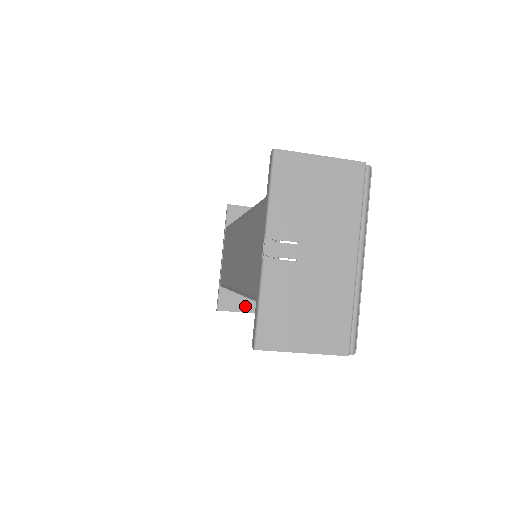
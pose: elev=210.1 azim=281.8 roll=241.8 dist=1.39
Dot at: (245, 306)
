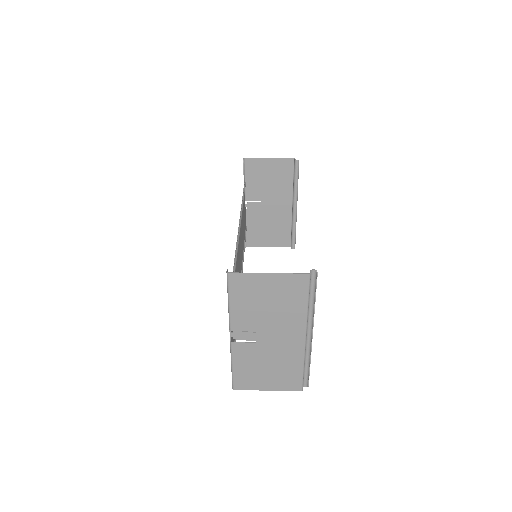
Dot at: (270, 242)
